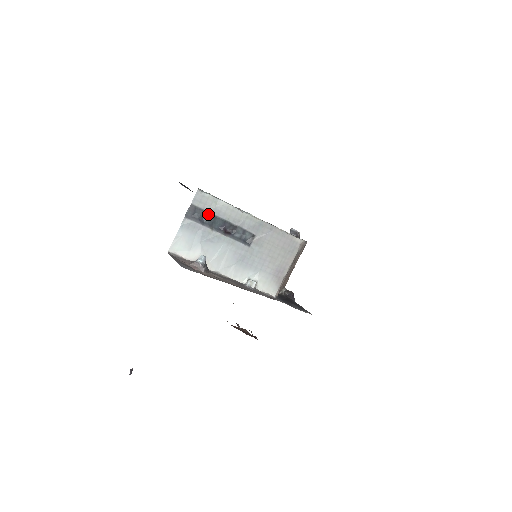
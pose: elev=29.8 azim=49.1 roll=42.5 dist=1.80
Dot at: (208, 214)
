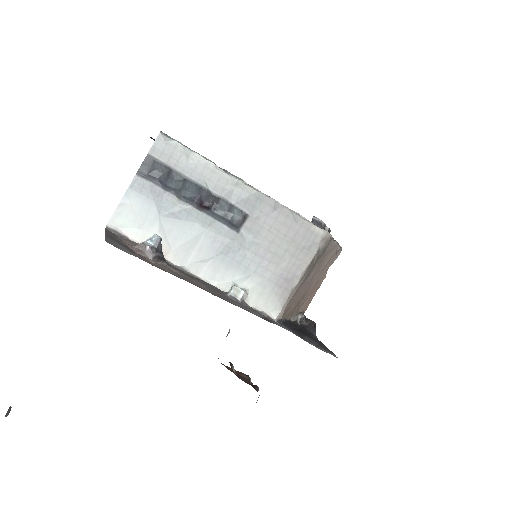
Dot at: (174, 173)
